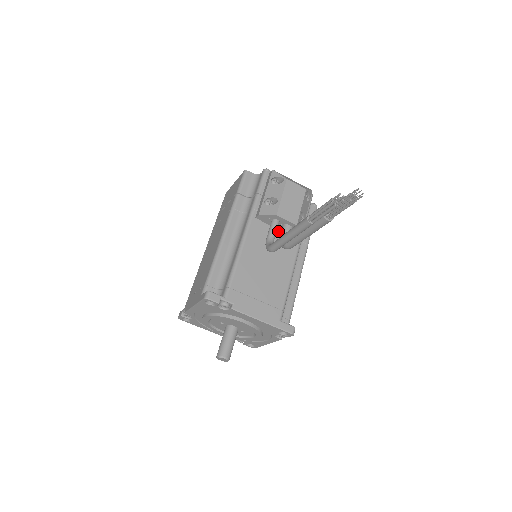
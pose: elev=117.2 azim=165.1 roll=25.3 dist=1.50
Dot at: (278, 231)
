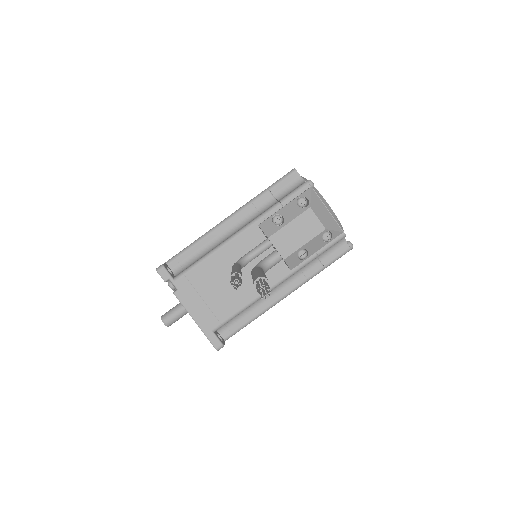
Dot at: occluded
